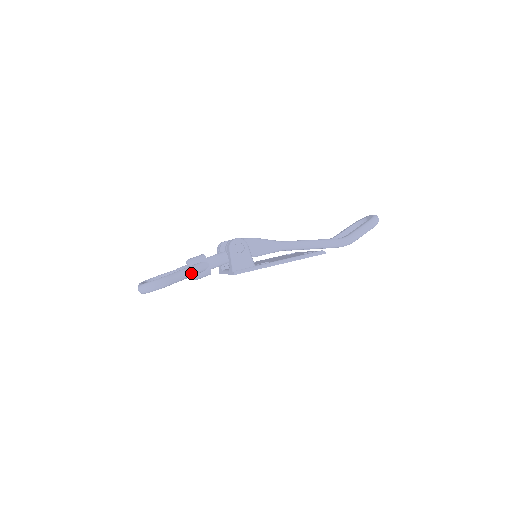
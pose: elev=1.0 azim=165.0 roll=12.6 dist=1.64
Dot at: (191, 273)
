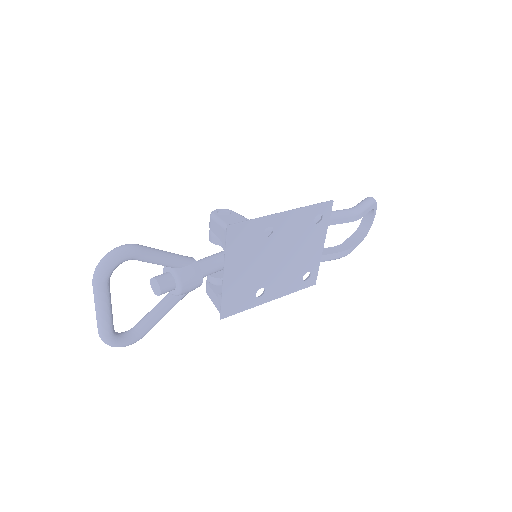
Dot at: (169, 254)
